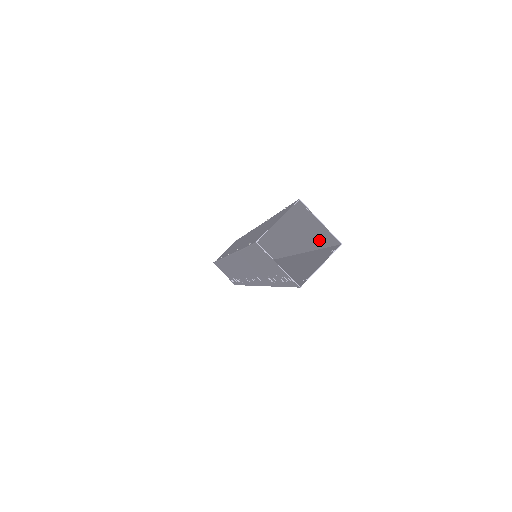
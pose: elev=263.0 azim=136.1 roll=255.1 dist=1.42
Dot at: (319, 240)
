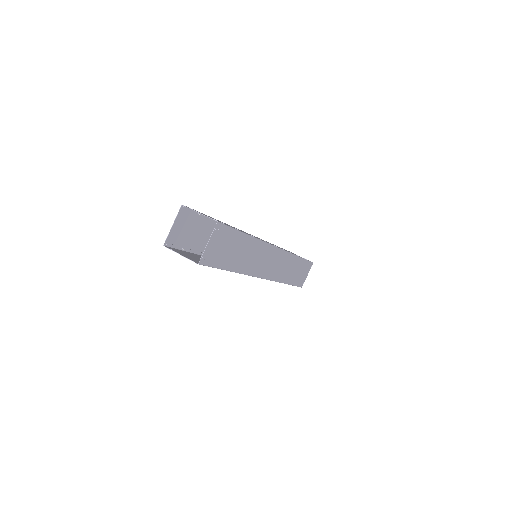
Dot at: occluded
